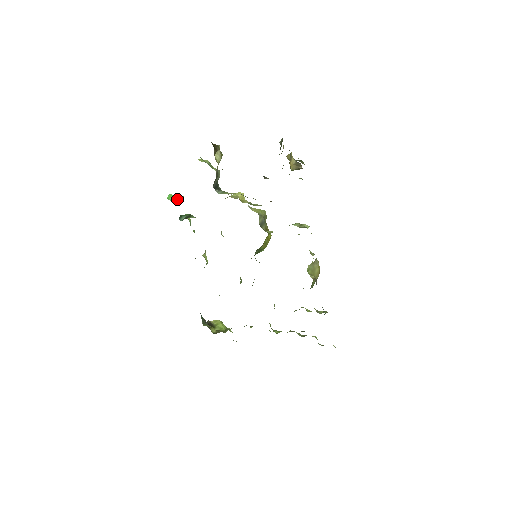
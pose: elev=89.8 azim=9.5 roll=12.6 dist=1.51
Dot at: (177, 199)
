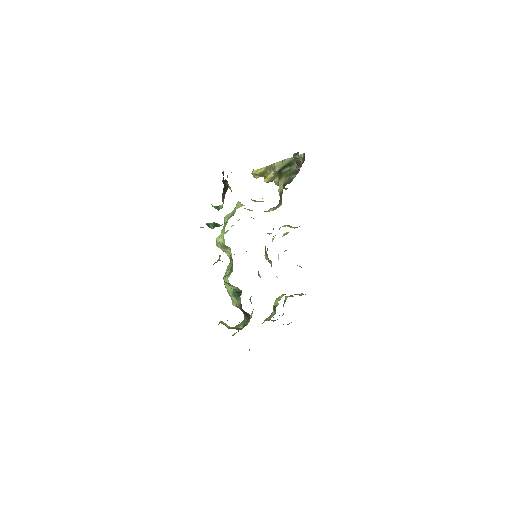
Dot at: (217, 208)
